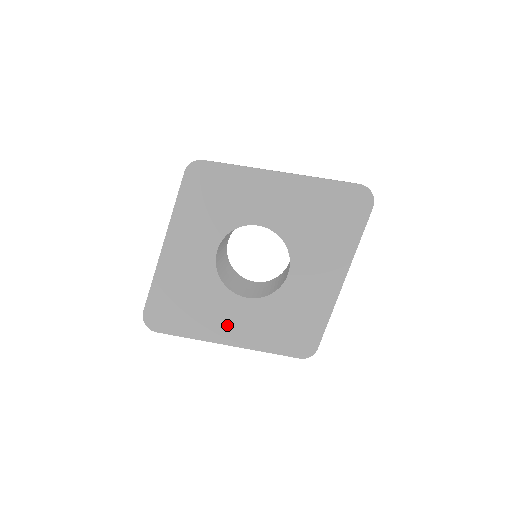
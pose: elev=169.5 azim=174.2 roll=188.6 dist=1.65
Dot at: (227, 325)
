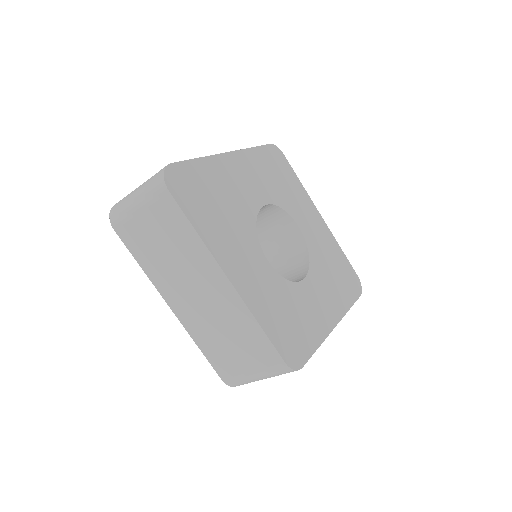
Dot at: (241, 263)
